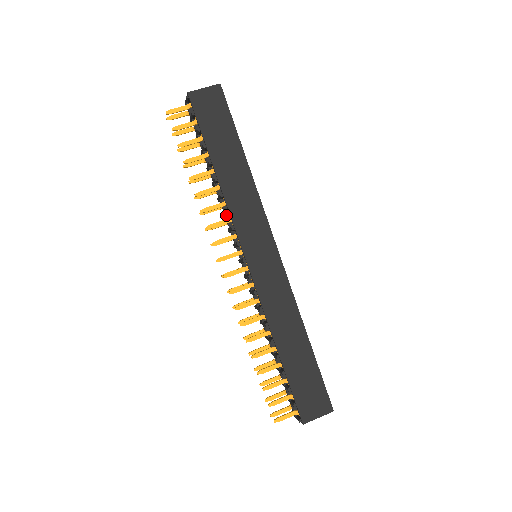
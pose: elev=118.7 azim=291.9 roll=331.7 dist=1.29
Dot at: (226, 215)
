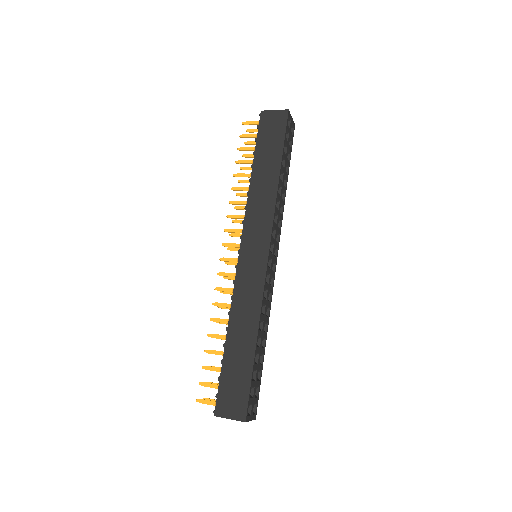
Dot at: occluded
